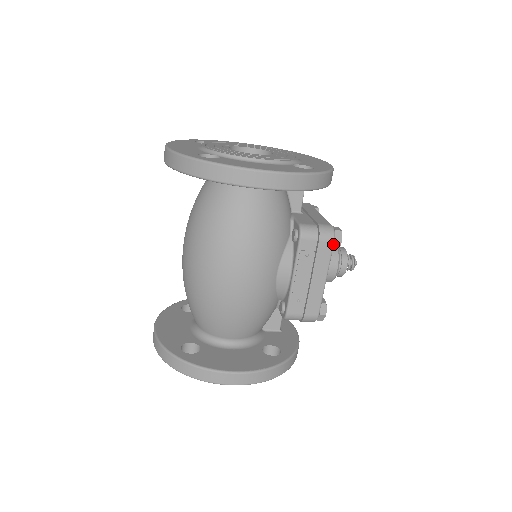
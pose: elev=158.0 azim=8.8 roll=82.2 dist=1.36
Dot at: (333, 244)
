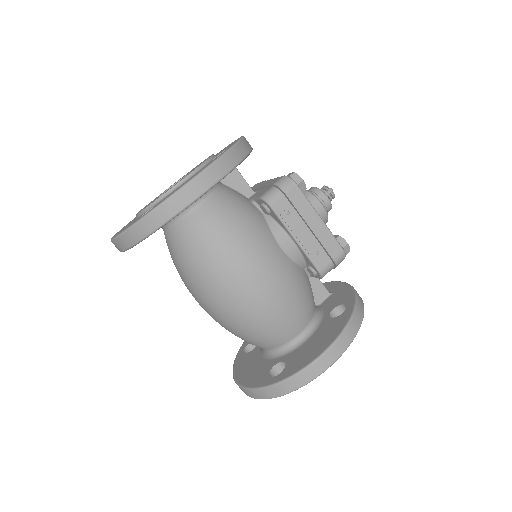
Dot at: (298, 187)
